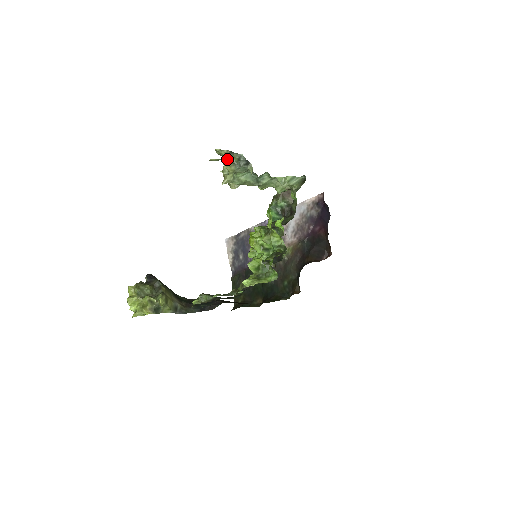
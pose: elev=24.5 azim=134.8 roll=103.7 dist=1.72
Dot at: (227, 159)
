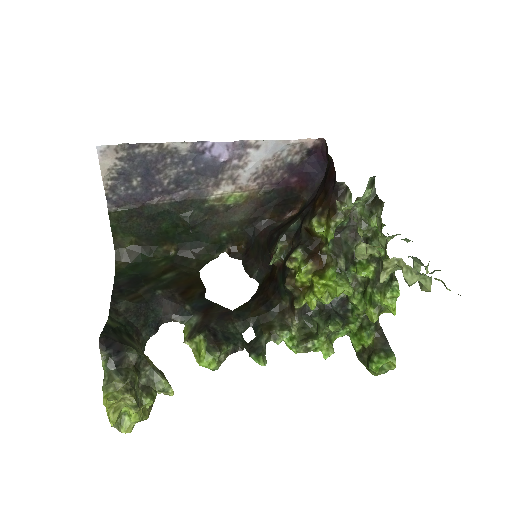
Dot at: occluded
